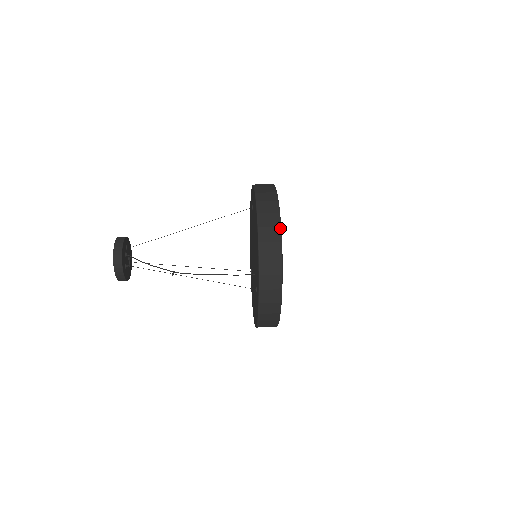
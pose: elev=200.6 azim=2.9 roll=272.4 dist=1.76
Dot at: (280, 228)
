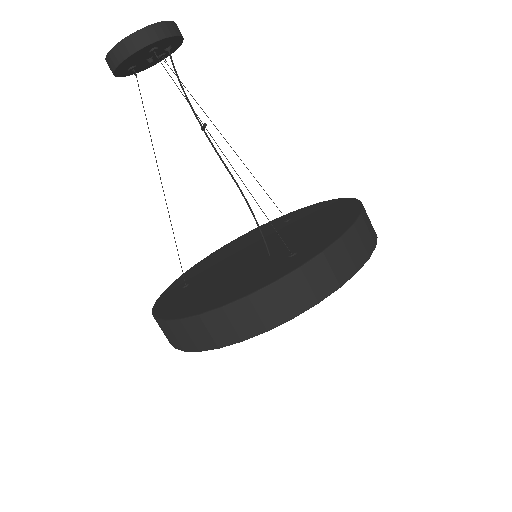
Dot at: occluded
